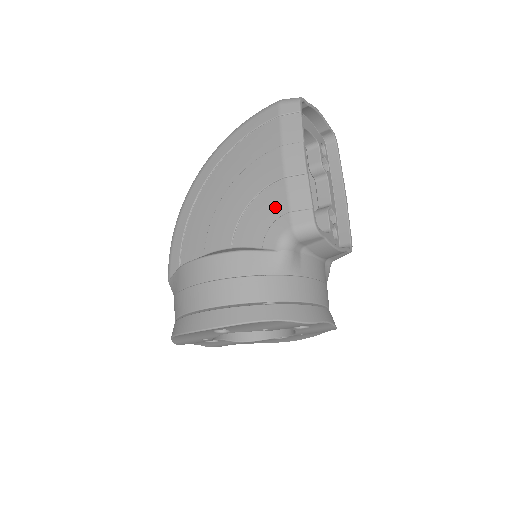
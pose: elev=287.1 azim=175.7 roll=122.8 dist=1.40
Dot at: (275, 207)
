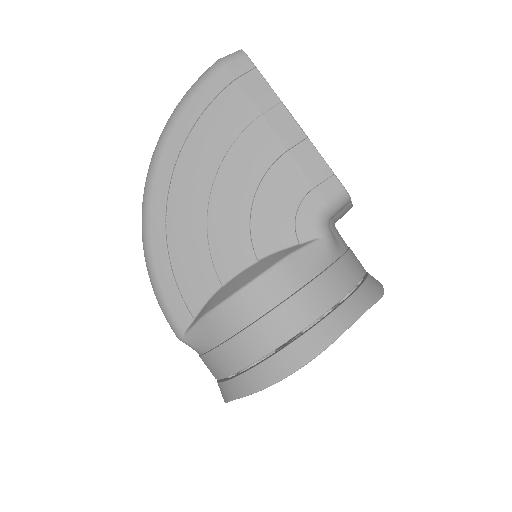
Dot at: (290, 190)
